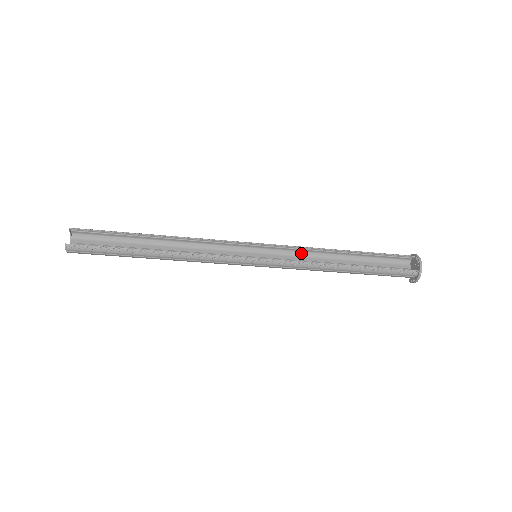
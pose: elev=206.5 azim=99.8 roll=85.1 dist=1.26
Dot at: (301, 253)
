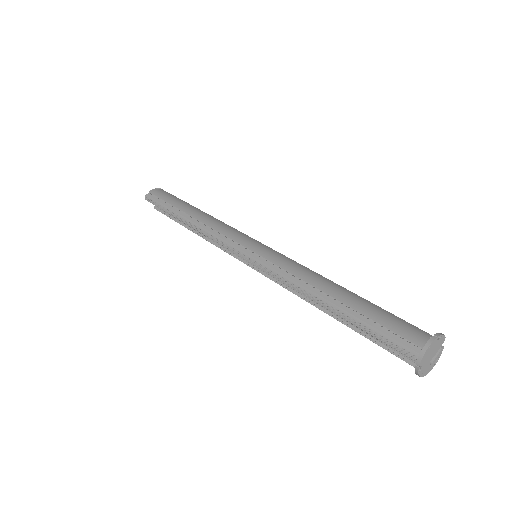
Dot at: (291, 272)
